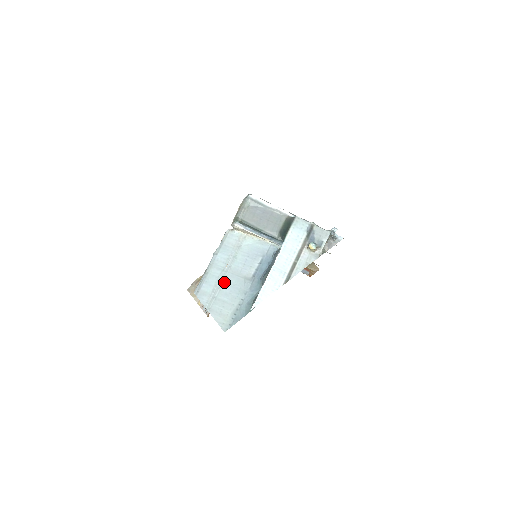
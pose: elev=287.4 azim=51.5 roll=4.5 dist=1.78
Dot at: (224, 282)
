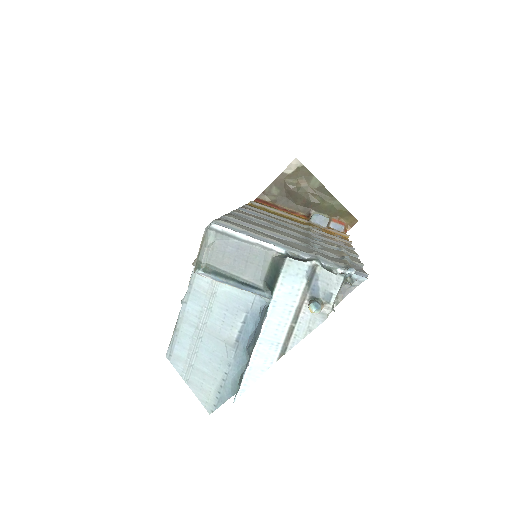
Dot at: (200, 345)
